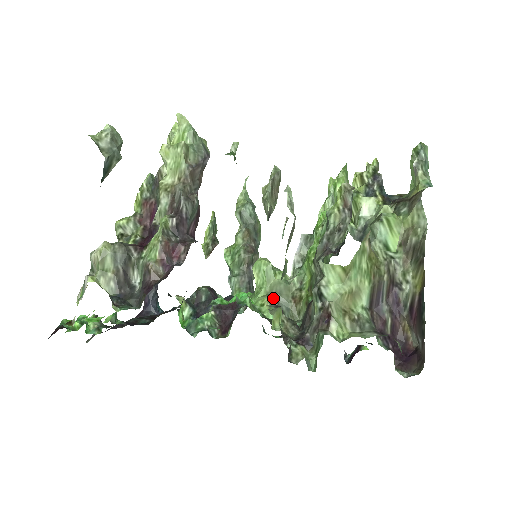
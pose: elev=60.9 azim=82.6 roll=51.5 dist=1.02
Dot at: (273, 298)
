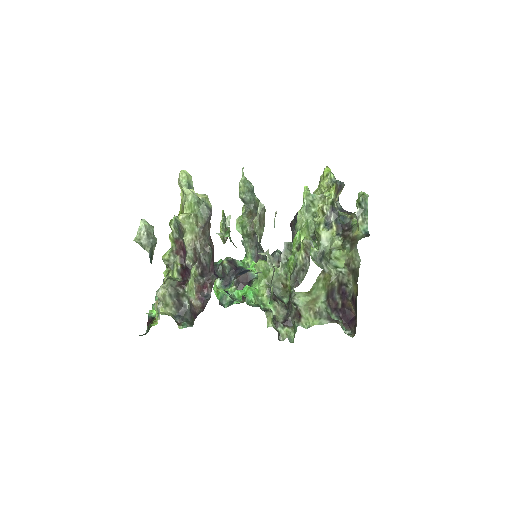
Dot at: (269, 289)
